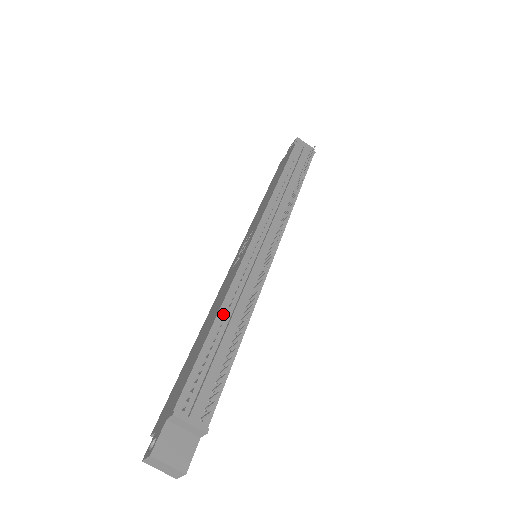
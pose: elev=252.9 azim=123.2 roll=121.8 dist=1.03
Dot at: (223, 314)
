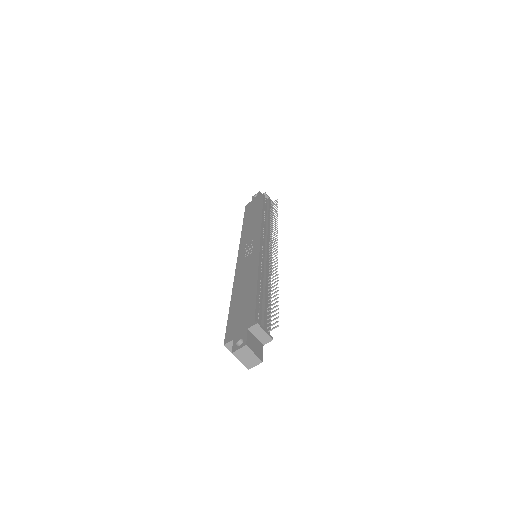
Dot at: (260, 279)
